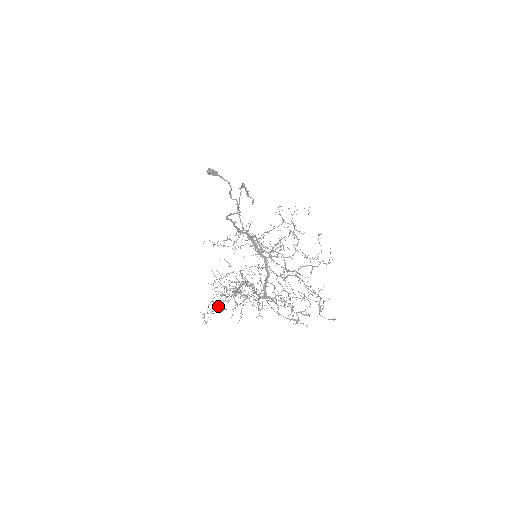
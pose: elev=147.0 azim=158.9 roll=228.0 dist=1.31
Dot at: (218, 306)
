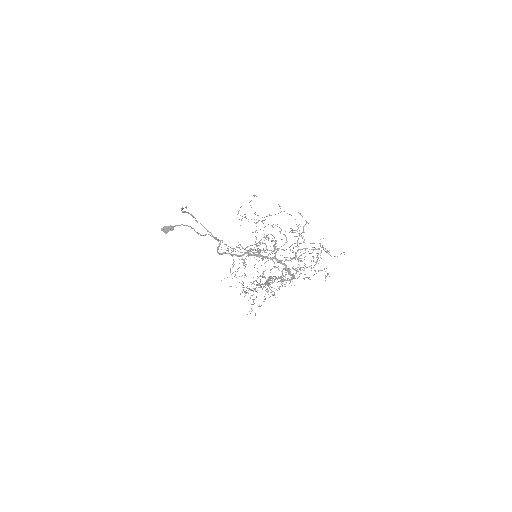
Dot at: (253, 301)
